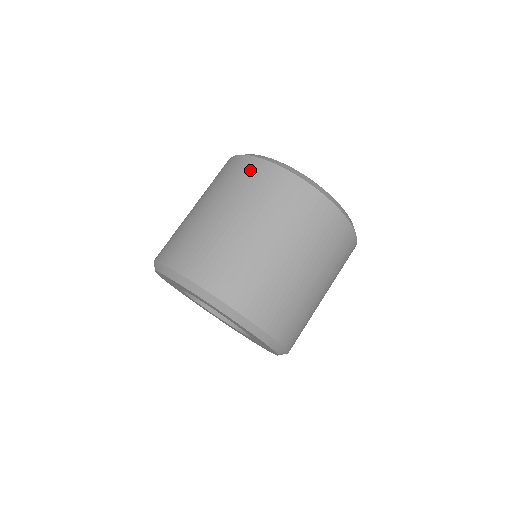
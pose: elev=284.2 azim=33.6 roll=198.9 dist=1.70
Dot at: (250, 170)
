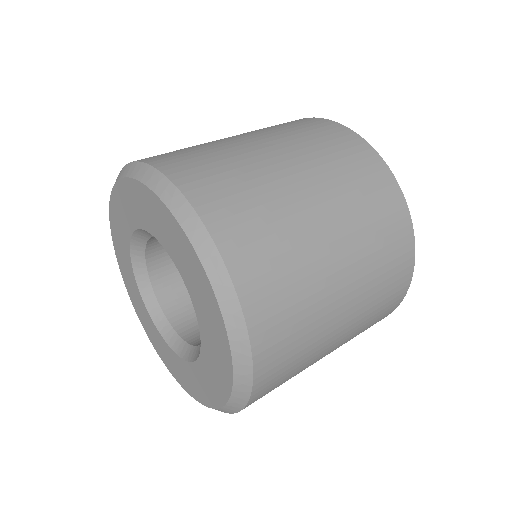
Dot at: (298, 121)
